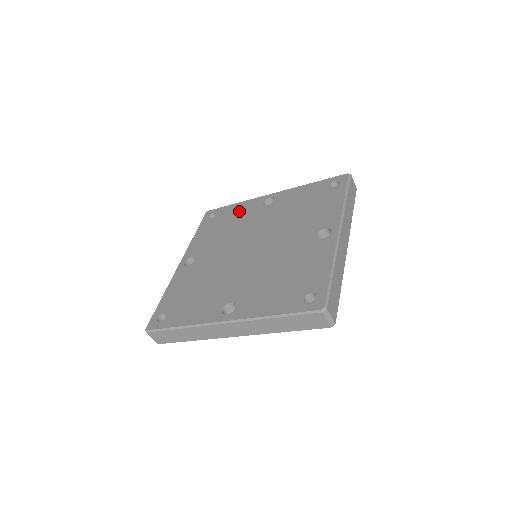
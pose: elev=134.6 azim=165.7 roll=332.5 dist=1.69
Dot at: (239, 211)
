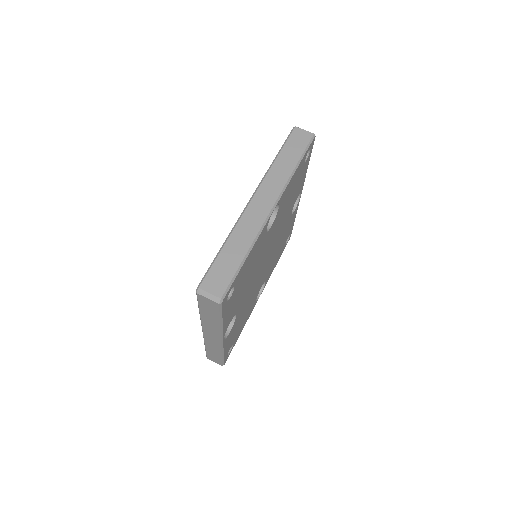
Dot at: occluded
